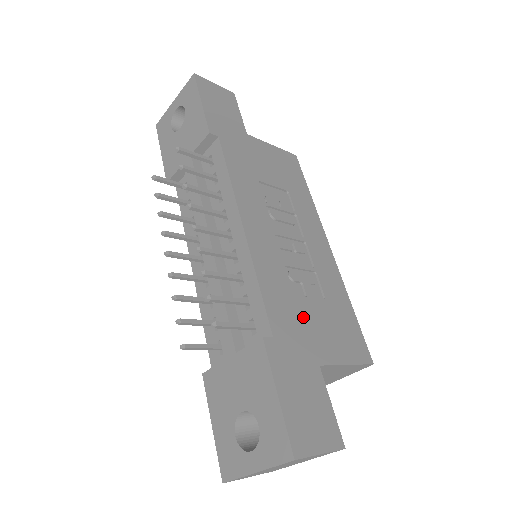
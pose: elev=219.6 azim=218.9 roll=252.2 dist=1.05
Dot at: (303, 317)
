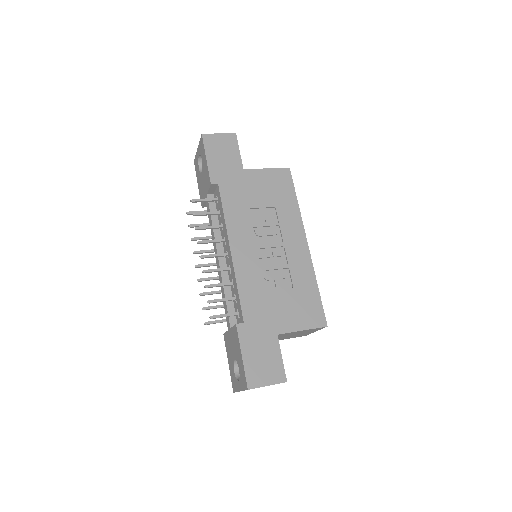
Dot at: (270, 305)
